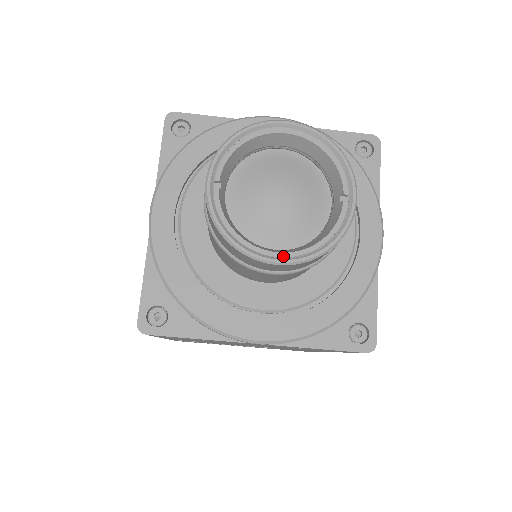
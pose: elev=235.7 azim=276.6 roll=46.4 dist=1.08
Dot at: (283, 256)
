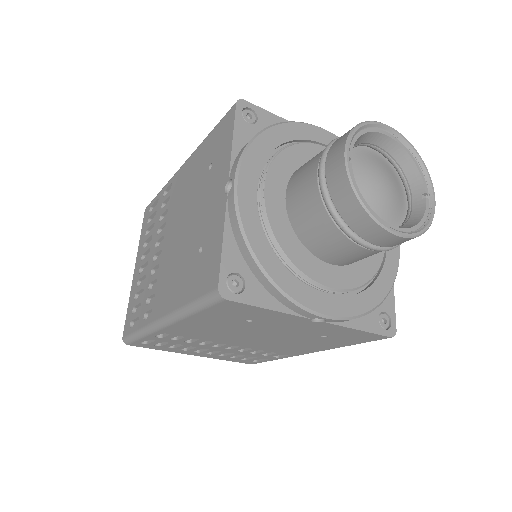
Dot at: (398, 230)
